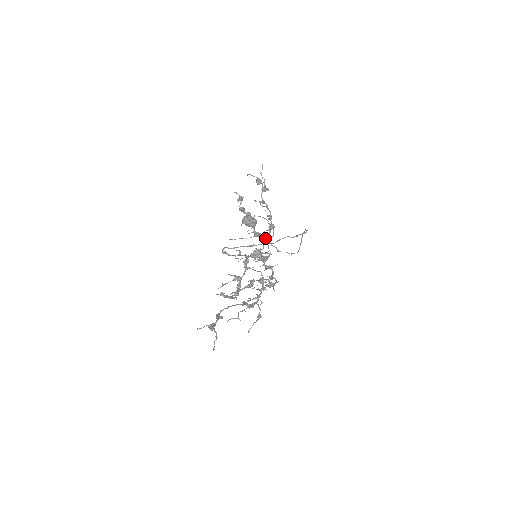
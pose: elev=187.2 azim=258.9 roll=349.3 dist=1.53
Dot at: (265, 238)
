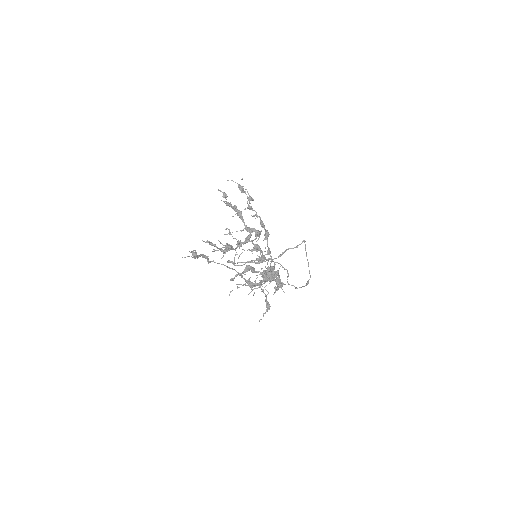
Dot at: (257, 232)
